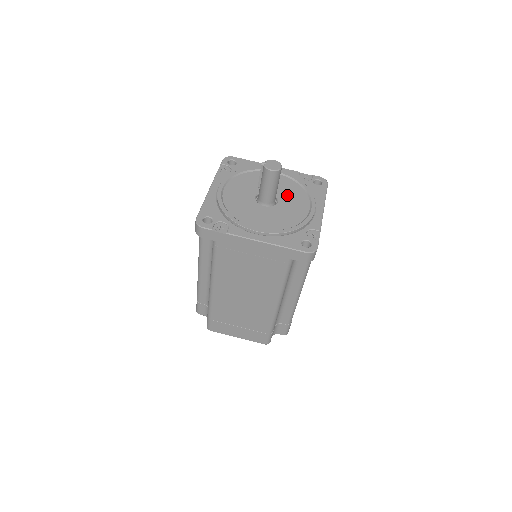
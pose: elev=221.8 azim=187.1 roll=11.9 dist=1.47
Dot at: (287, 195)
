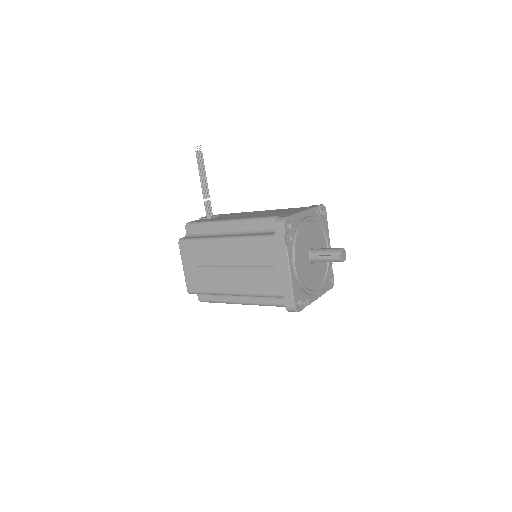
Dot at: (318, 243)
